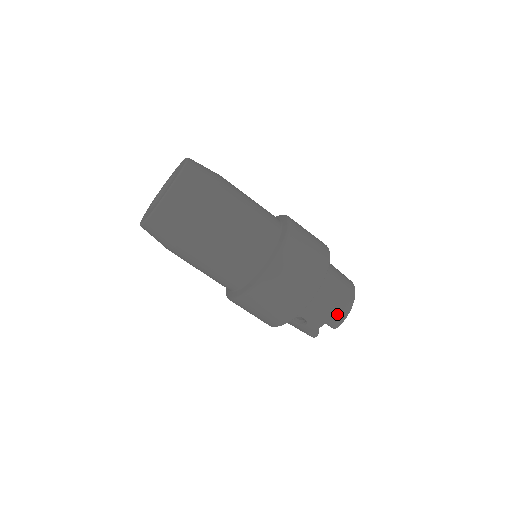
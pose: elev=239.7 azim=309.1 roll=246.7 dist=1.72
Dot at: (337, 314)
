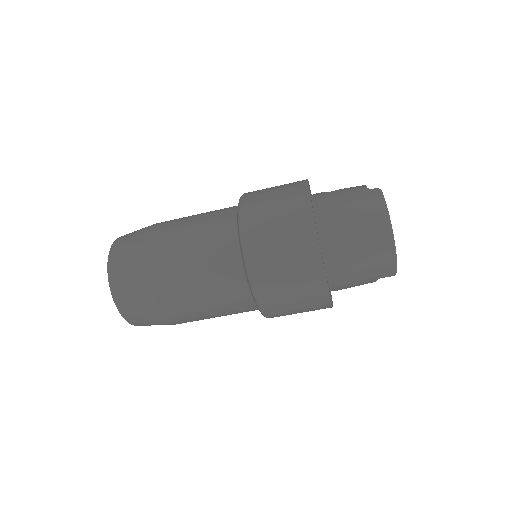
Dot at: (381, 271)
